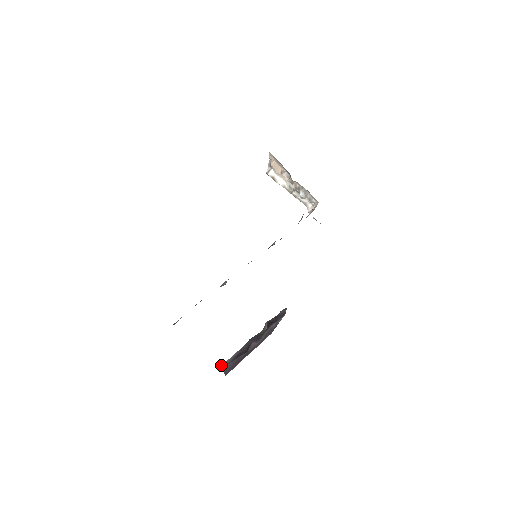
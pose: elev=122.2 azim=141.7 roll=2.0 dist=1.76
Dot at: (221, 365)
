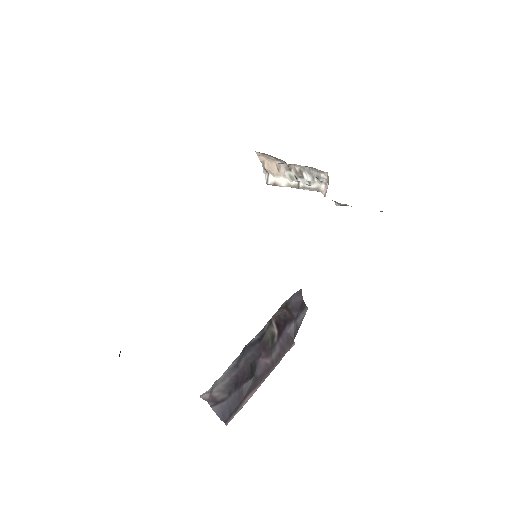
Dot at: (205, 400)
